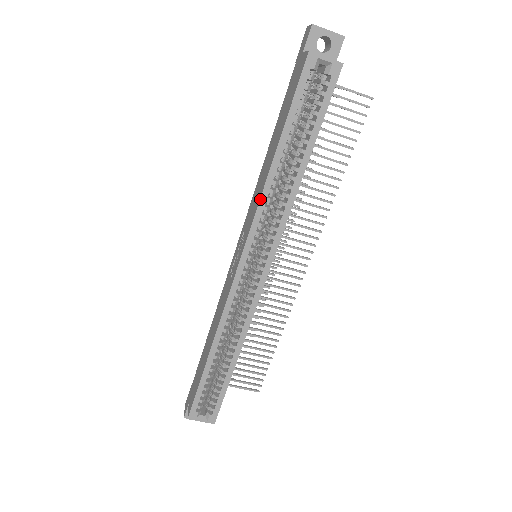
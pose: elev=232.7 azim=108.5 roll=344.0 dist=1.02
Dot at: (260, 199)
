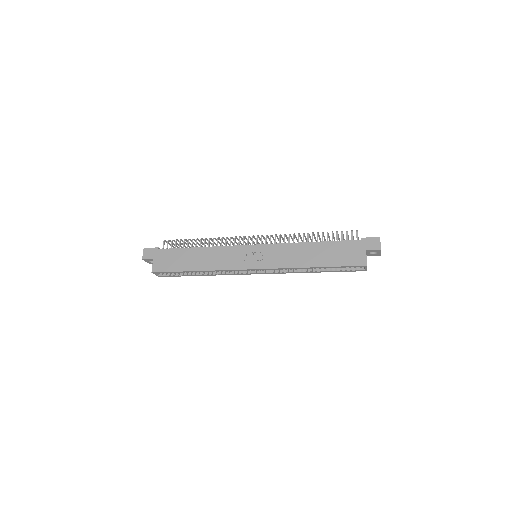
Dot at: (289, 268)
